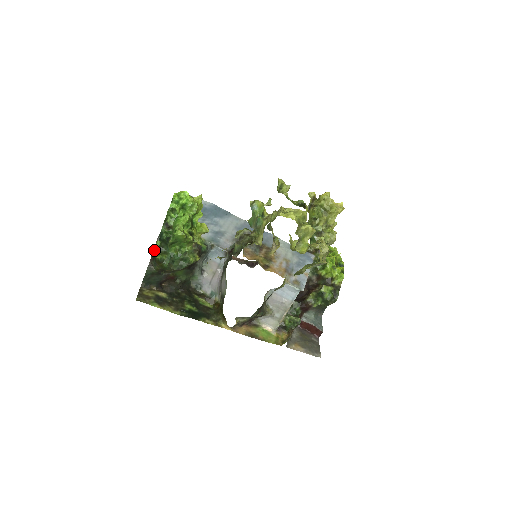
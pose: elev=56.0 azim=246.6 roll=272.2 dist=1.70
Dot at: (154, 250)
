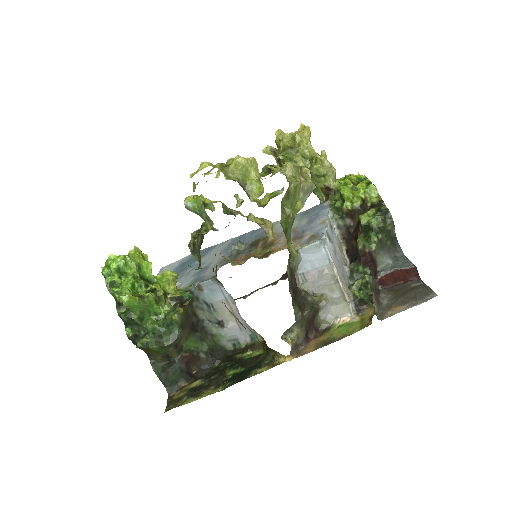
Dot at: (132, 342)
